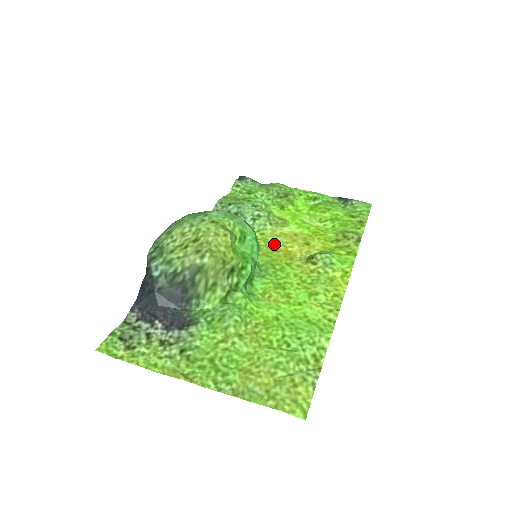
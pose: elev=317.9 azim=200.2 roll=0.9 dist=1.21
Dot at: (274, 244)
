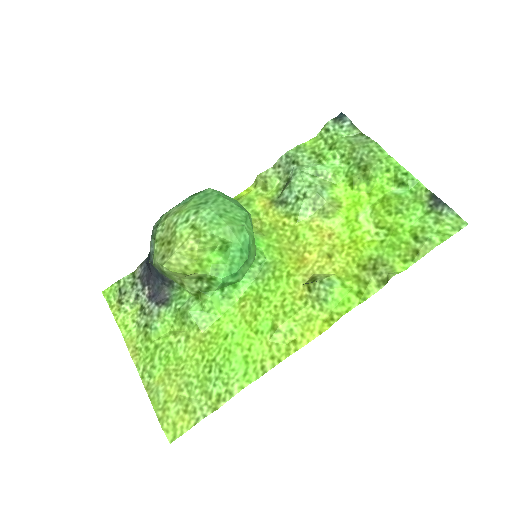
Dot at: (297, 240)
